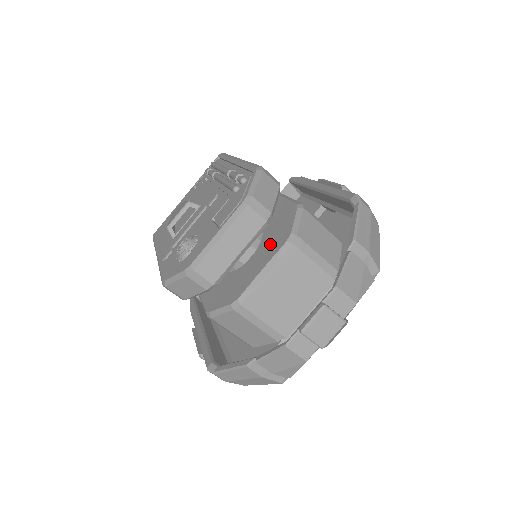
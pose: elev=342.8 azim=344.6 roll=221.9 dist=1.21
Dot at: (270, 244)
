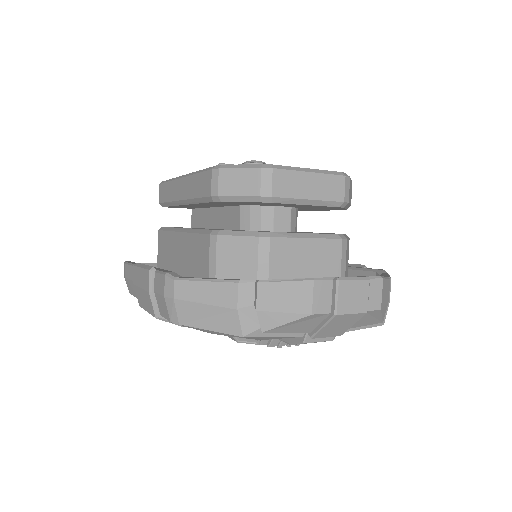
Dot at: occluded
